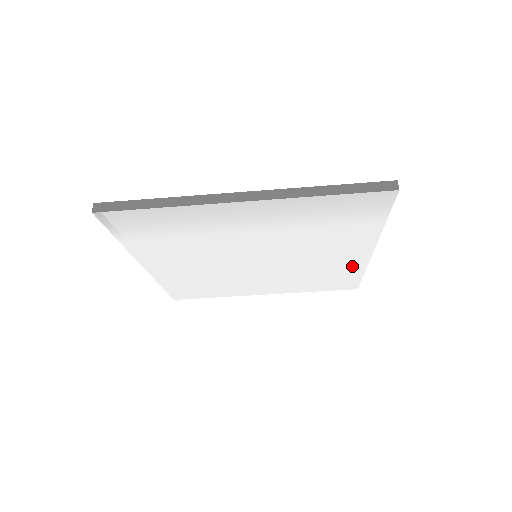
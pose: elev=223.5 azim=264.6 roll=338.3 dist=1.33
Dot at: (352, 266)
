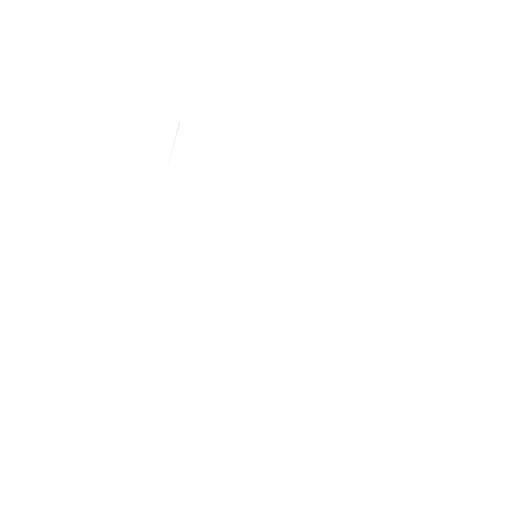
Dot at: (338, 312)
